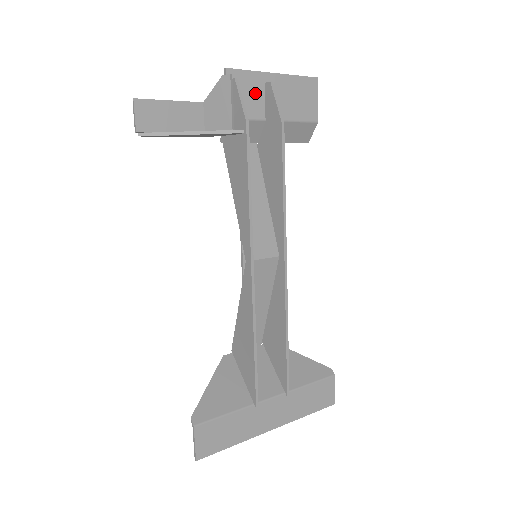
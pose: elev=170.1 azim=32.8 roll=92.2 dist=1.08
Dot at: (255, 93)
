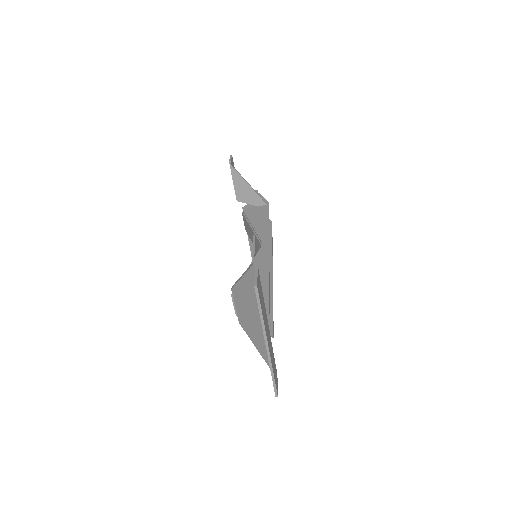
Dot at: occluded
